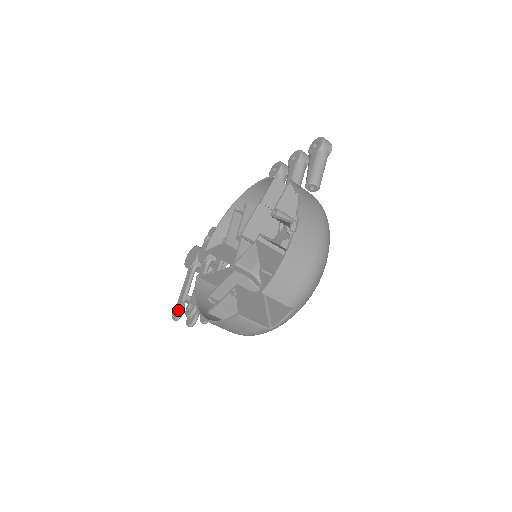
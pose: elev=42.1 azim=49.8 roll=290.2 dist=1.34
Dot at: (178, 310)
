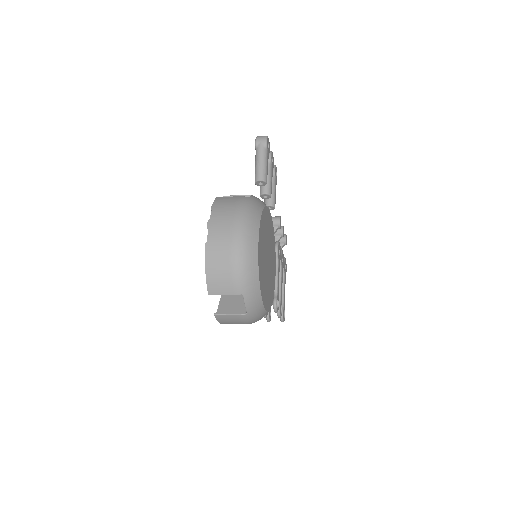
Dot at: occluded
